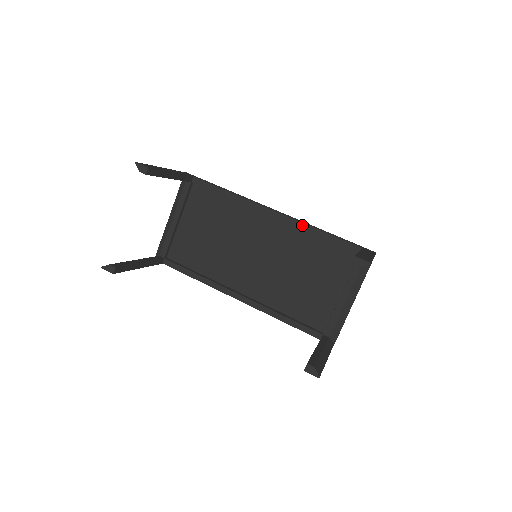
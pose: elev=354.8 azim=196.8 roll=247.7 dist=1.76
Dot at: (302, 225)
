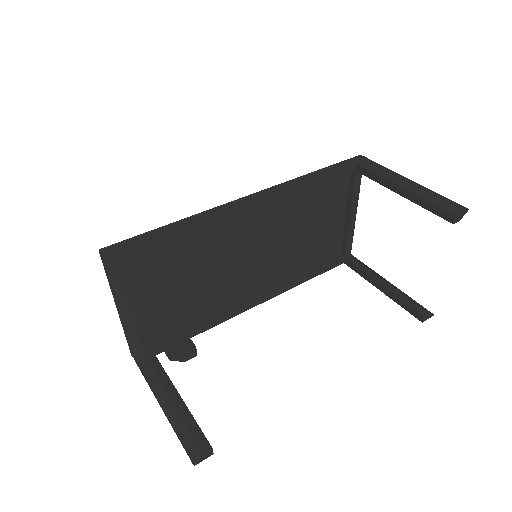
Dot at: (294, 190)
